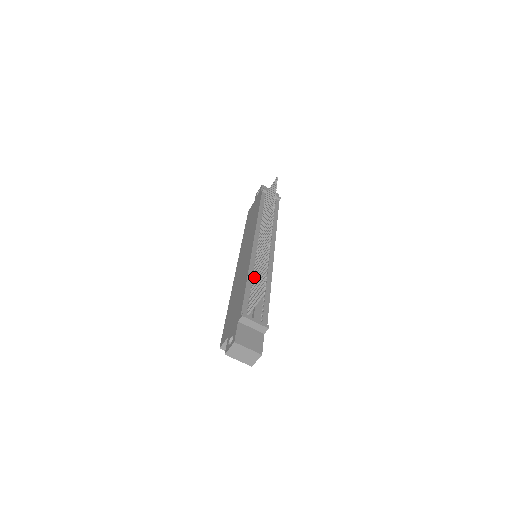
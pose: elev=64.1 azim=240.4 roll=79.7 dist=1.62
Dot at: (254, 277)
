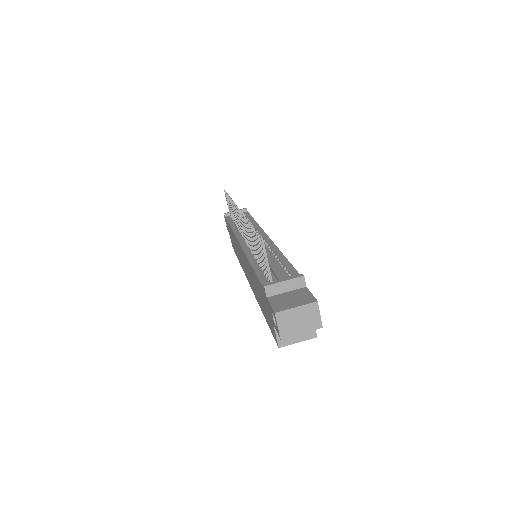
Dot at: (256, 258)
